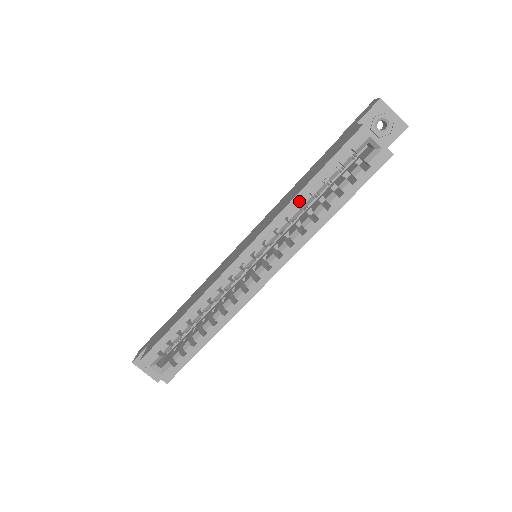
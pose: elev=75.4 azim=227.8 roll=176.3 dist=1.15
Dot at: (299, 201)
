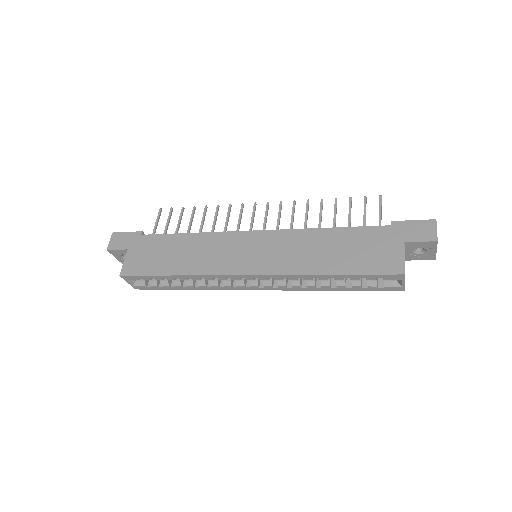
Dot at: (317, 277)
